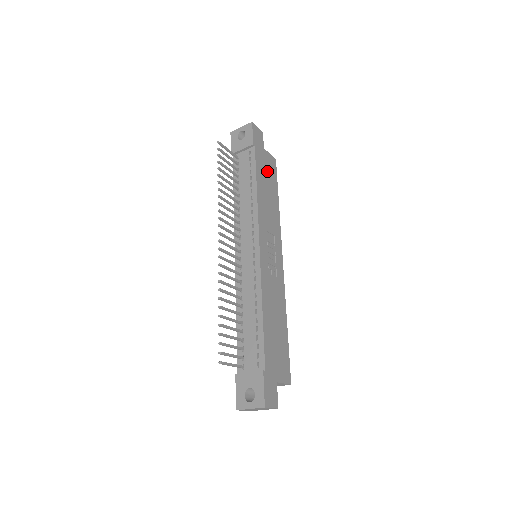
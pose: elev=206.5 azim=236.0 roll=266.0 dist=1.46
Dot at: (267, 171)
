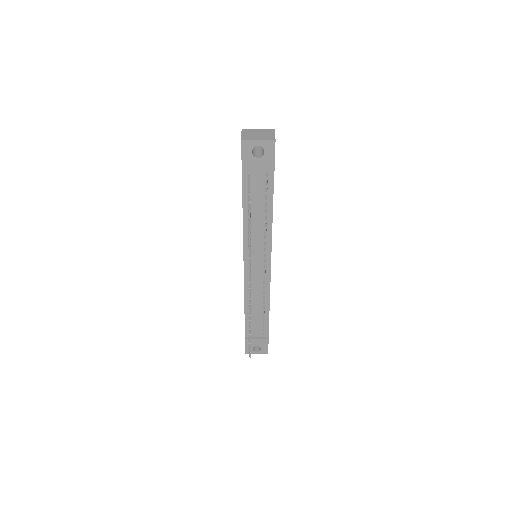
Dot at: occluded
